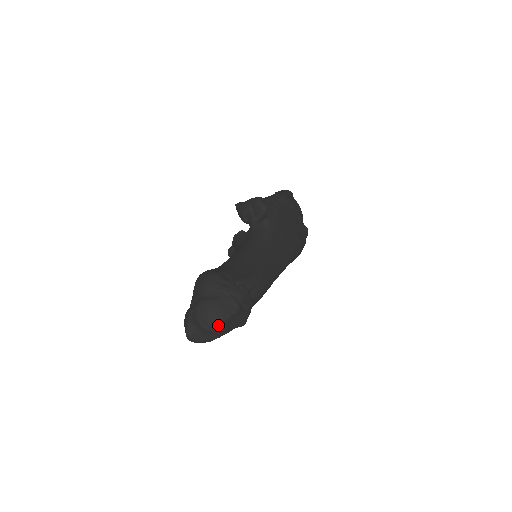
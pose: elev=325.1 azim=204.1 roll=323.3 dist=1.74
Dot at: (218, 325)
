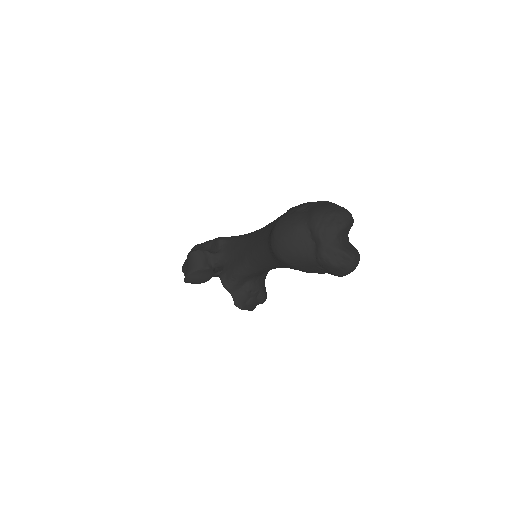
Dot at: (344, 209)
